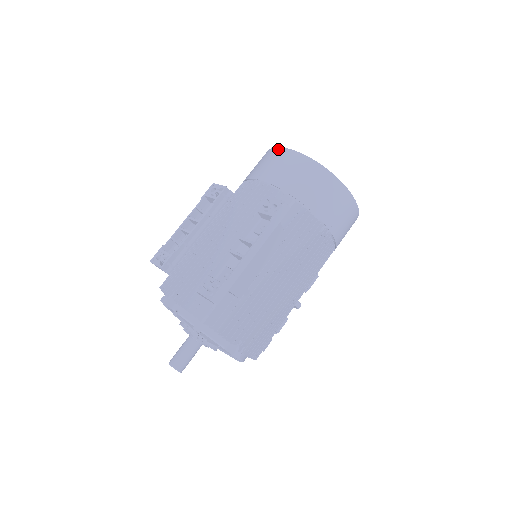
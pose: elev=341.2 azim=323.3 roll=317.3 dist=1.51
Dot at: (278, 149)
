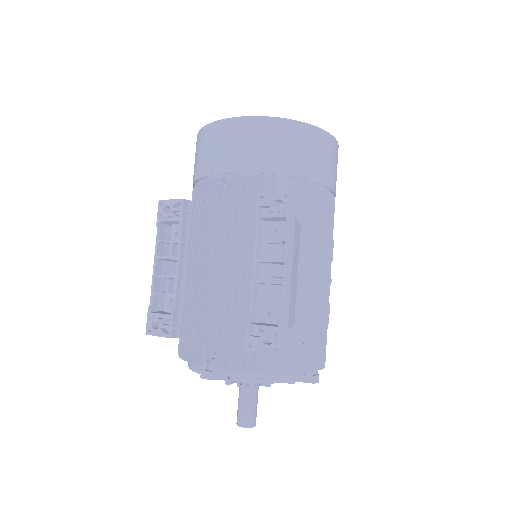
Dot at: (222, 123)
